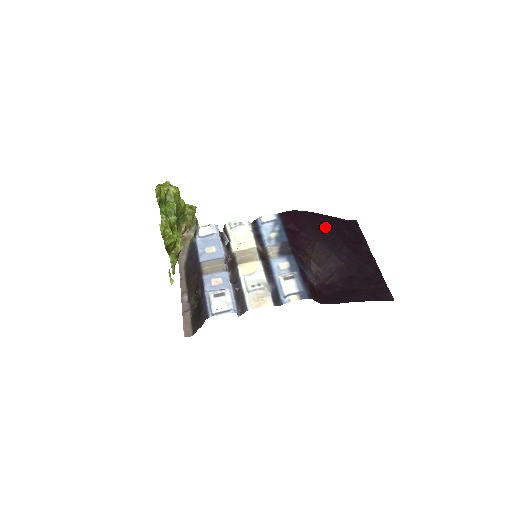
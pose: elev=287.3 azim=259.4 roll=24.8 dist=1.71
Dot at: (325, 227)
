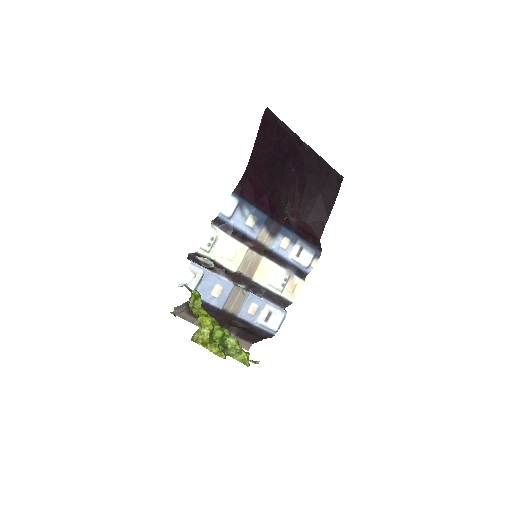
Dot at: (269, 160)
